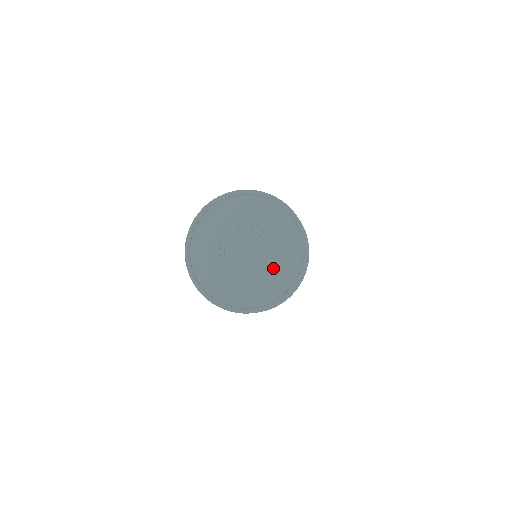
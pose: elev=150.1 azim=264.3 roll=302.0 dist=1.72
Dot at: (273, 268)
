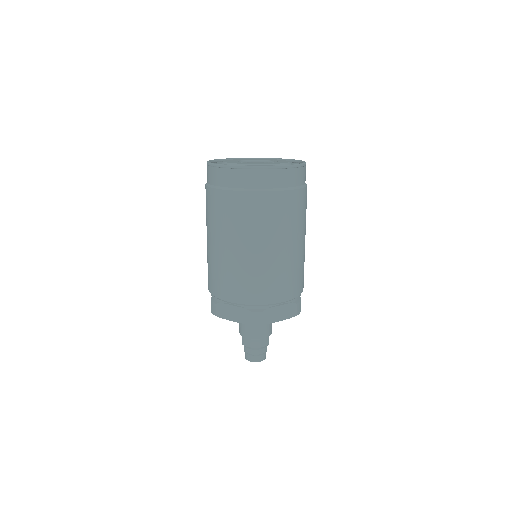
Dot at: (280, 162)
